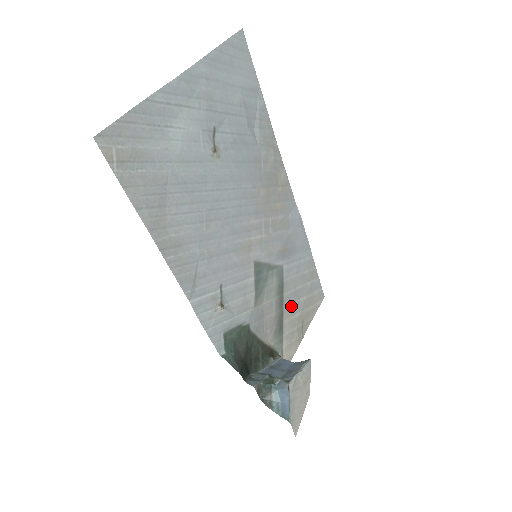
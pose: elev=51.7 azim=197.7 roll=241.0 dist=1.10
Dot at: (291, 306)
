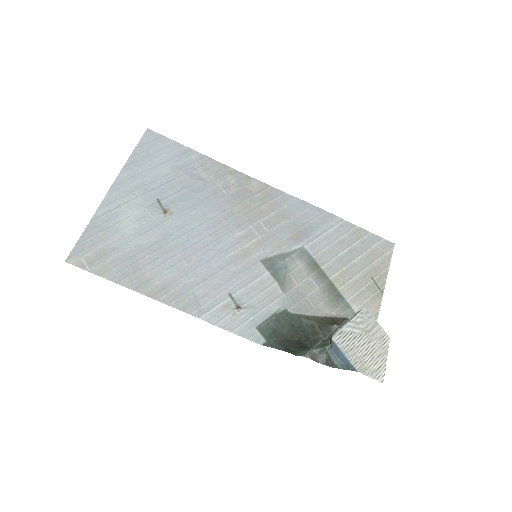
Dot at: (342, 273)
